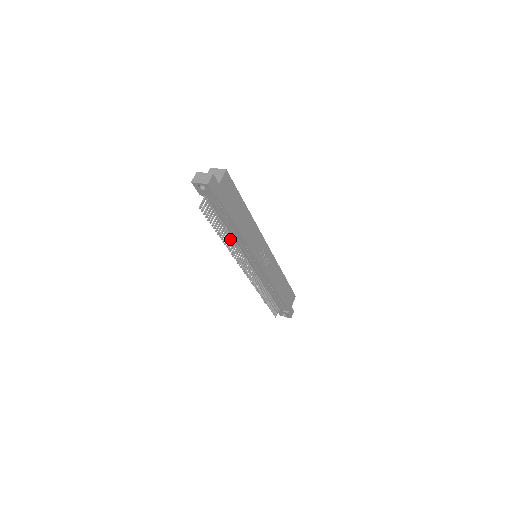
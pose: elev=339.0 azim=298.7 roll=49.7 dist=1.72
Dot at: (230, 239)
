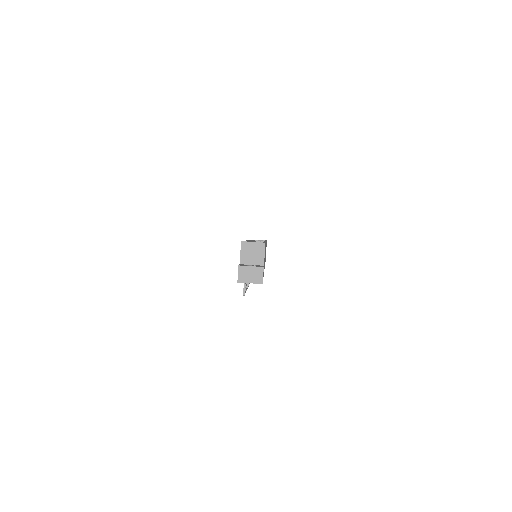
Dot at: occluded
